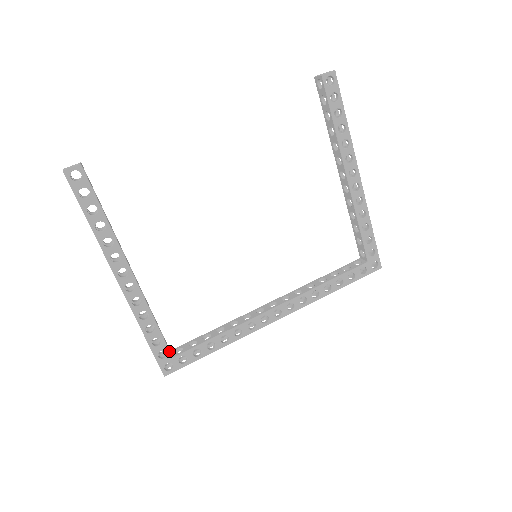
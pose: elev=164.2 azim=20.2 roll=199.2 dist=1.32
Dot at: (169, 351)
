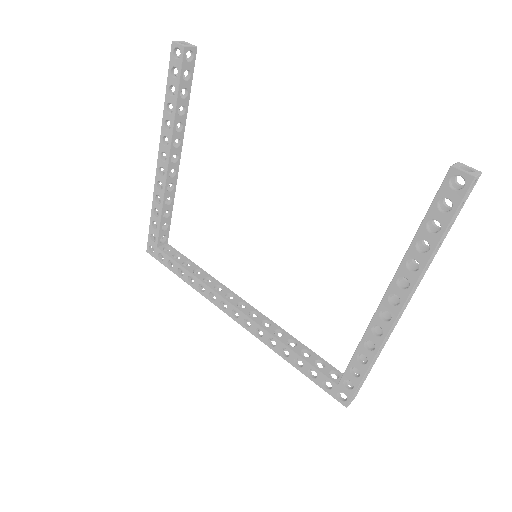
Dot at: (157, 240)
